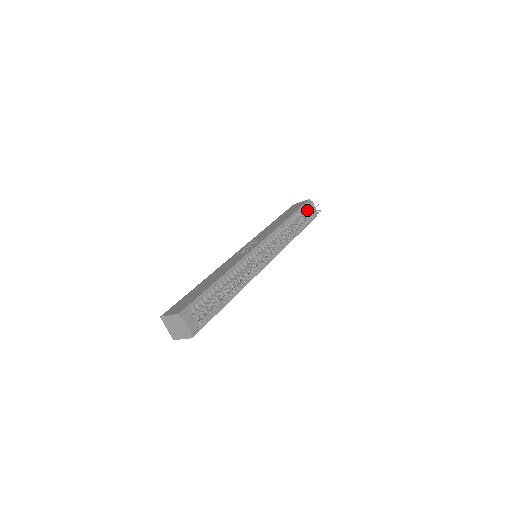
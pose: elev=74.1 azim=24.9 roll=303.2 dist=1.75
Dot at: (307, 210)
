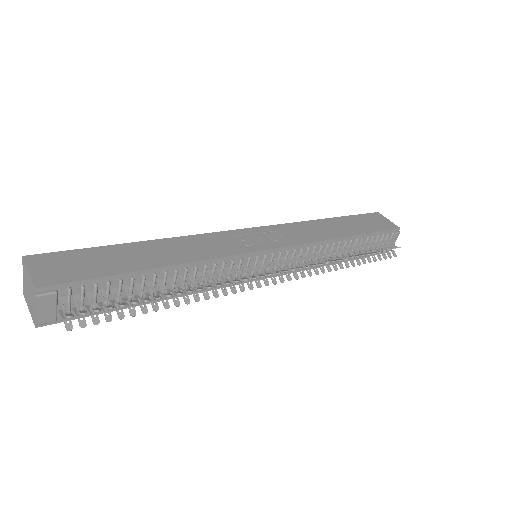
Dot at: (382, 239)
